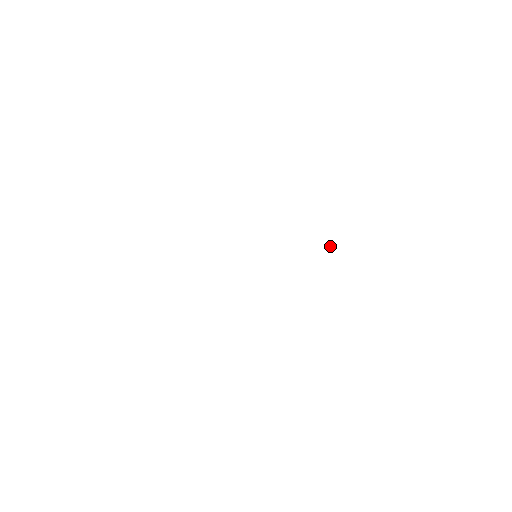
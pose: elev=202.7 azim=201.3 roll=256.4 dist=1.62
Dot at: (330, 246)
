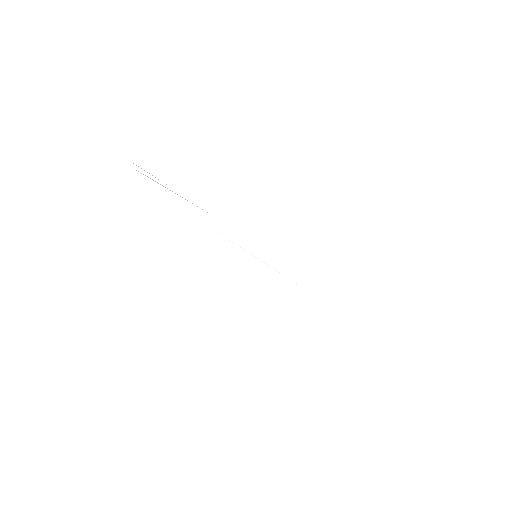
Dot at: occluded
